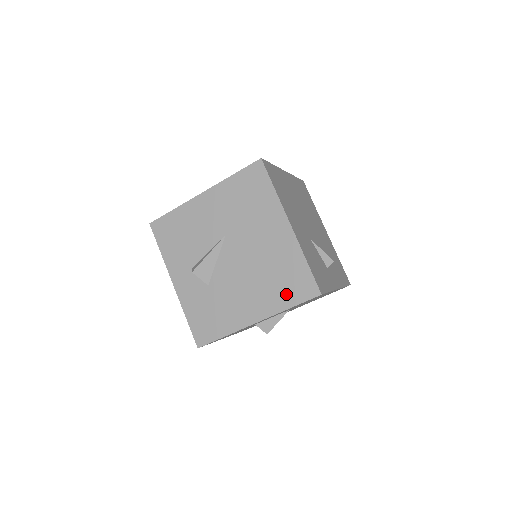
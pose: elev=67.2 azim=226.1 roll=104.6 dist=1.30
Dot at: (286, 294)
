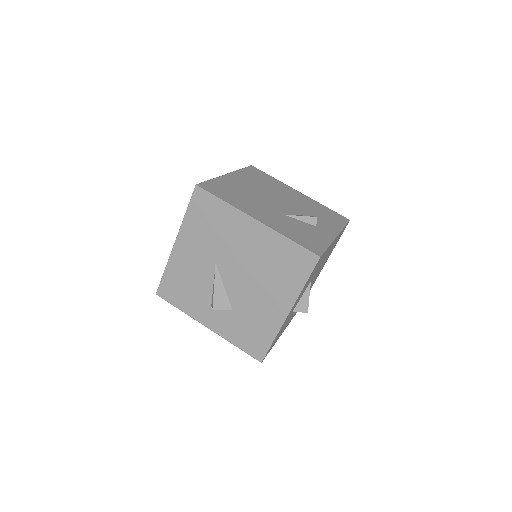
Dot at: (294, 276)
